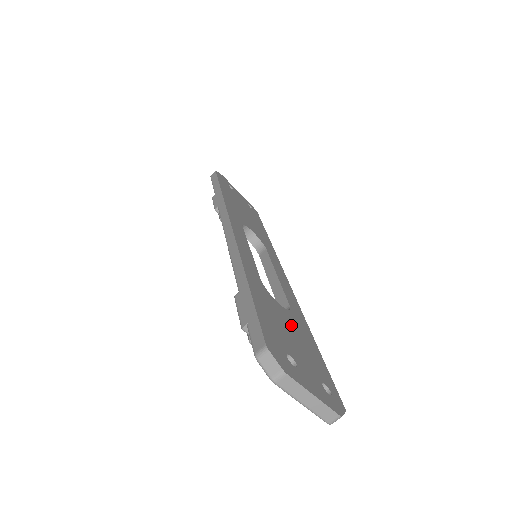
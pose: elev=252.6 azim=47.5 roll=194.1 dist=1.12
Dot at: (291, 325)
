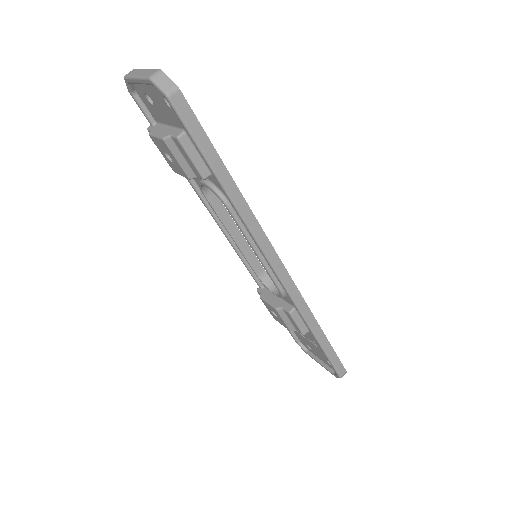
Dot at: occluded
